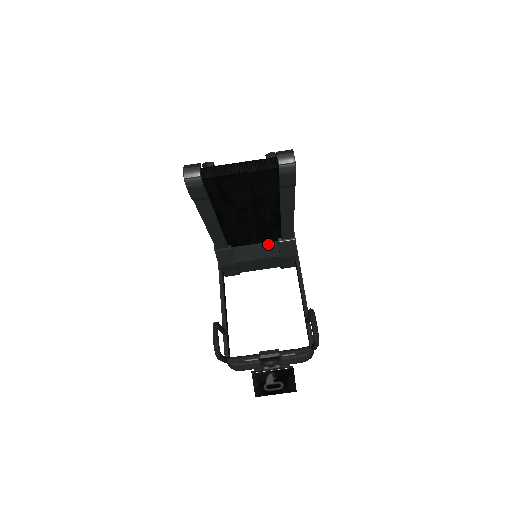
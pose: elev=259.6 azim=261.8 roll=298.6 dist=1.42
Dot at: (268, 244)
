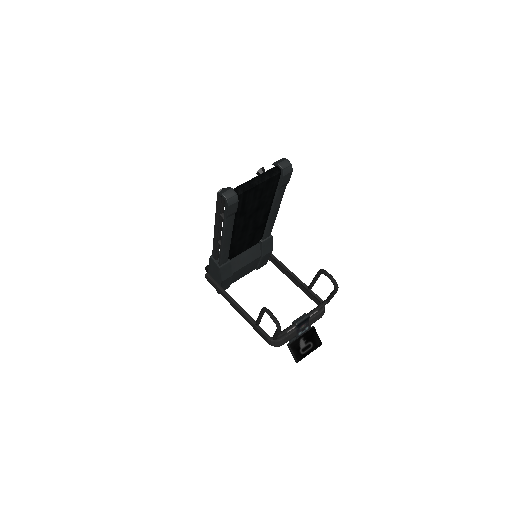
Dot at: (253, 248)
